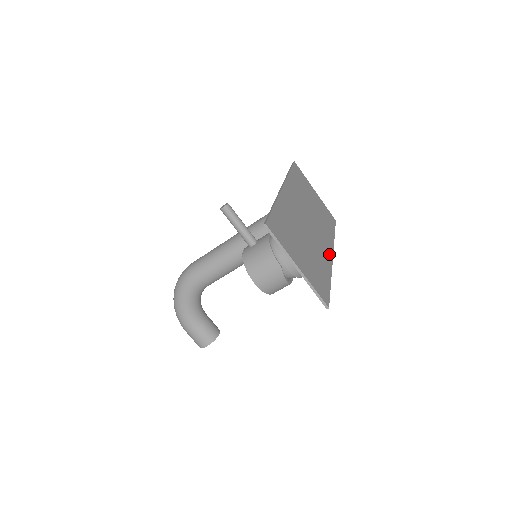
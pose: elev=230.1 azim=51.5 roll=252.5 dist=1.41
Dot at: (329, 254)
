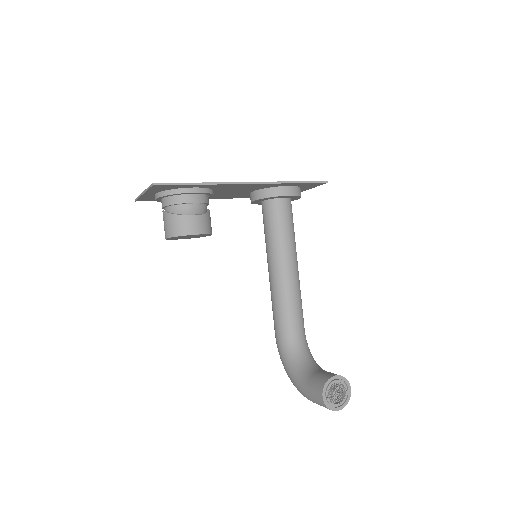
Dot at: (239, 184)
